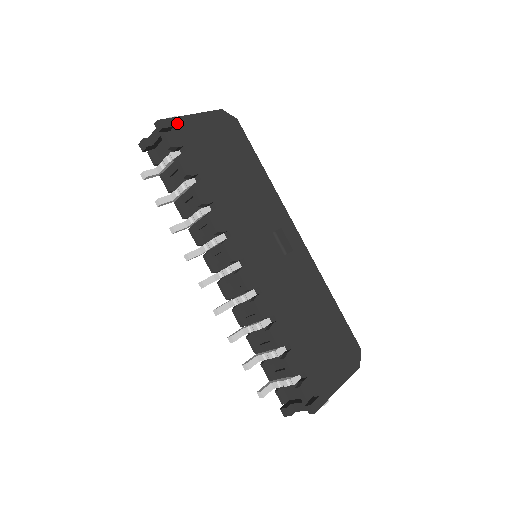
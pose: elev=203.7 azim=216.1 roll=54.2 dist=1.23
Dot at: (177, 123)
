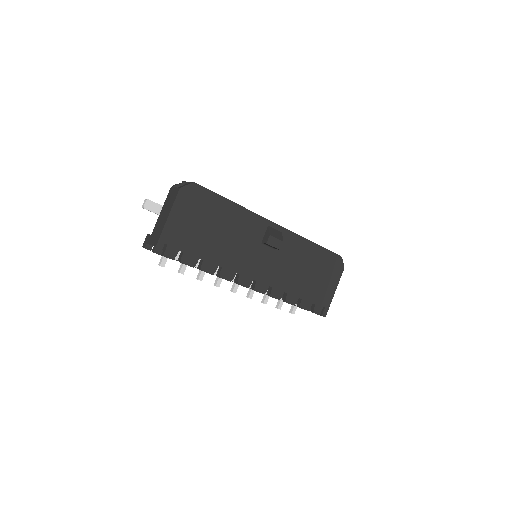
Dot at: (164, 239)
